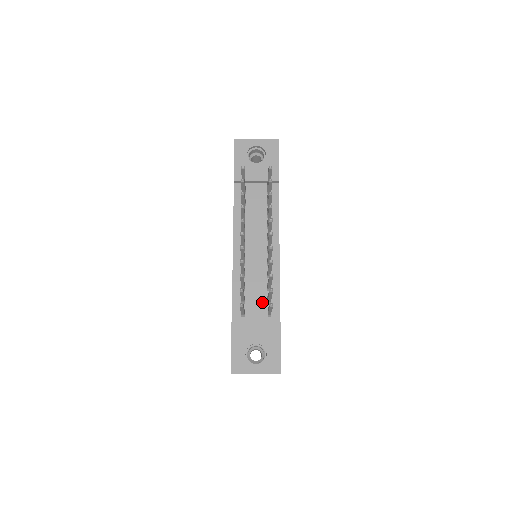
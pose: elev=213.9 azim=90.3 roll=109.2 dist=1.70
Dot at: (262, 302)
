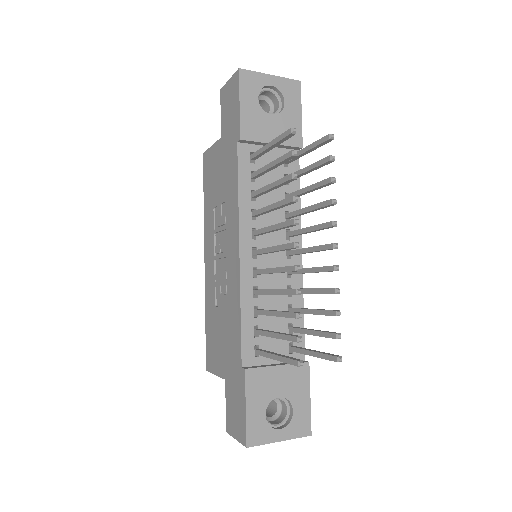
Dot at: occluded
